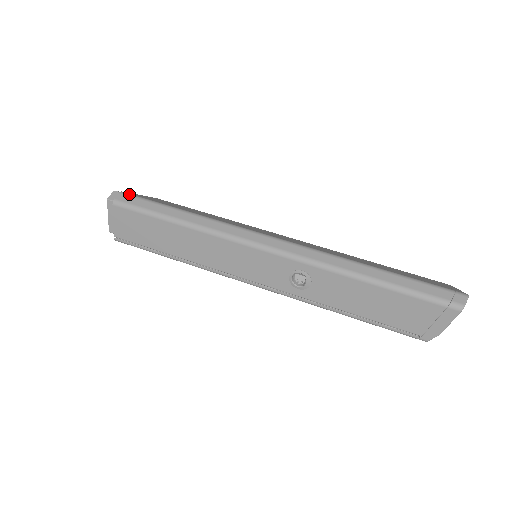
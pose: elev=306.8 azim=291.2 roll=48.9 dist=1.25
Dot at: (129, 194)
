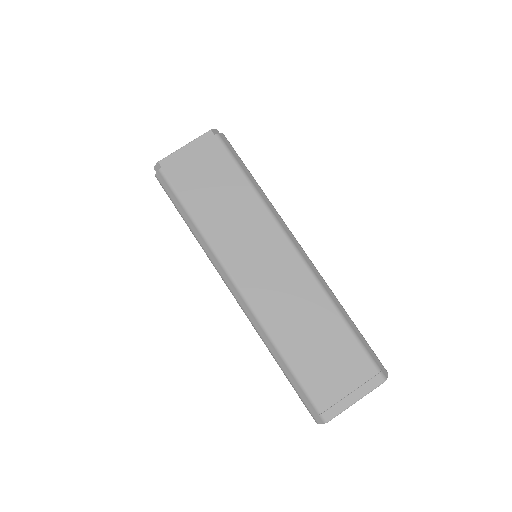
Dot at: (164, 176)
